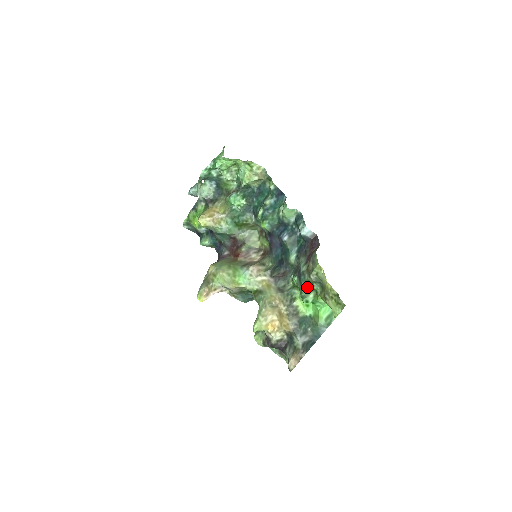
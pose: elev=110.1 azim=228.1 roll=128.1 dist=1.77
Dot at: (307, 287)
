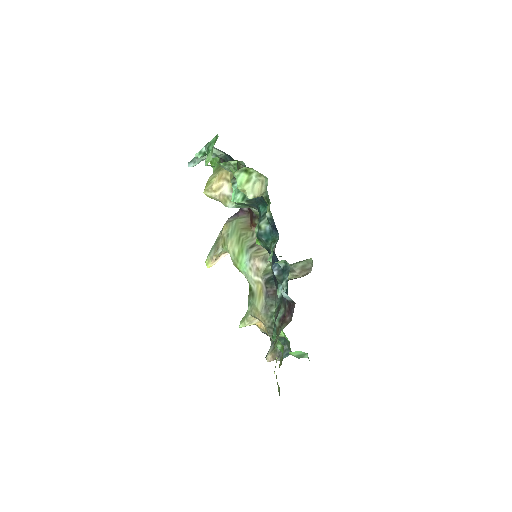
Dot at: occluded
